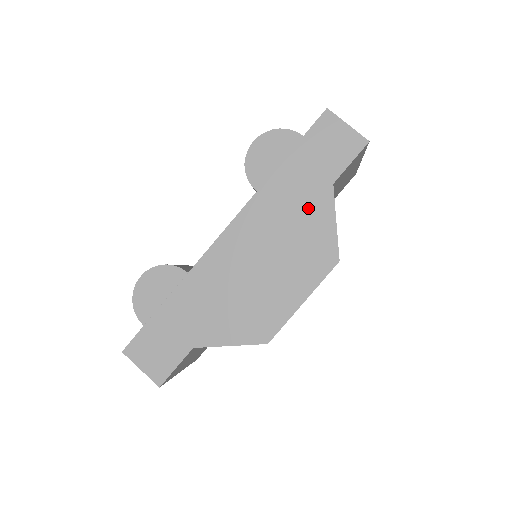
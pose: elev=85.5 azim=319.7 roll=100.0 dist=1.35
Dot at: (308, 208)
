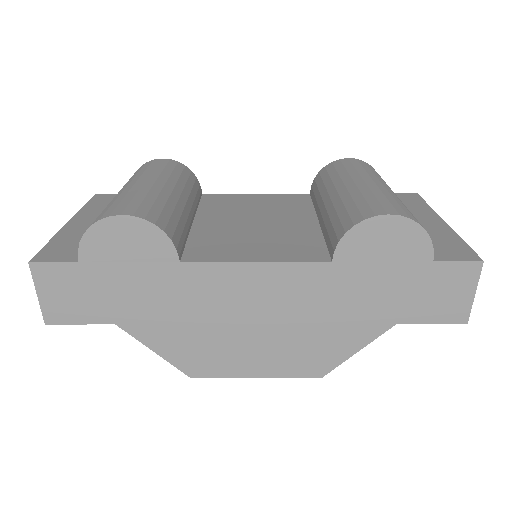
Dot at: (353, 320)
